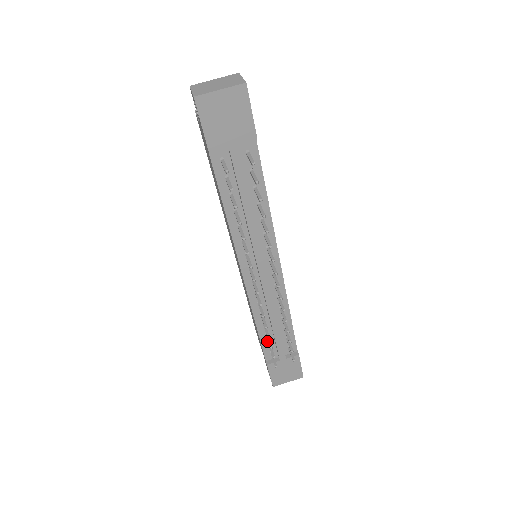
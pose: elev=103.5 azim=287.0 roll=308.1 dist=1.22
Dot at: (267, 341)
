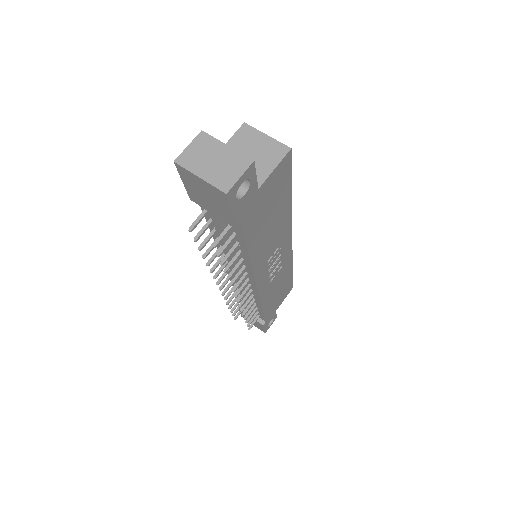
Dot at: occluded
